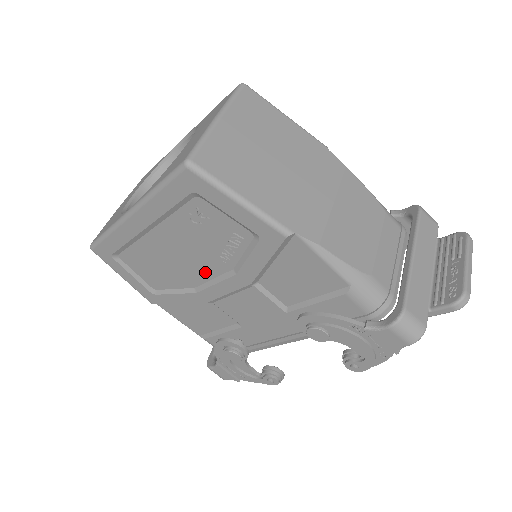
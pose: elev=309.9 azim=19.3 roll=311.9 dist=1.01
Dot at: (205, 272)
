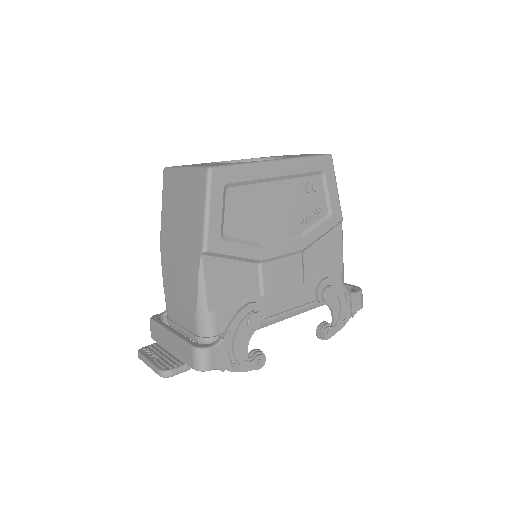
Dot at: (281, 230)
